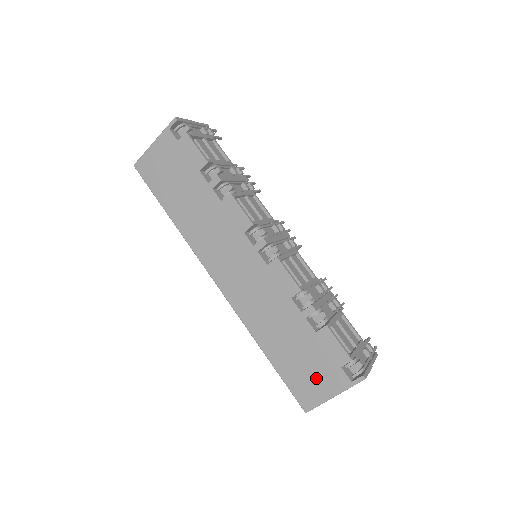
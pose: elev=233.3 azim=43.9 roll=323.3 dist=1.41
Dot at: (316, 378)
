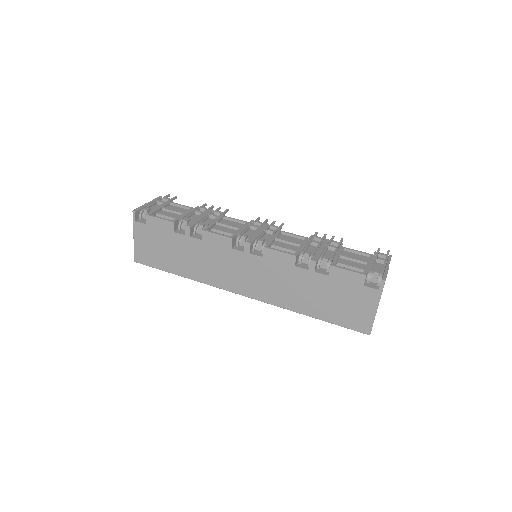
Dot at: (355, 306)
